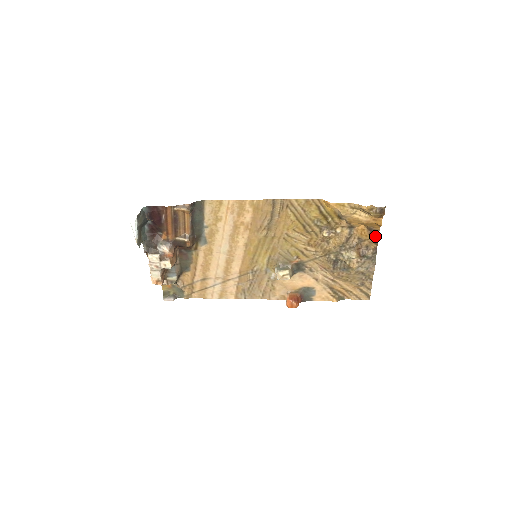
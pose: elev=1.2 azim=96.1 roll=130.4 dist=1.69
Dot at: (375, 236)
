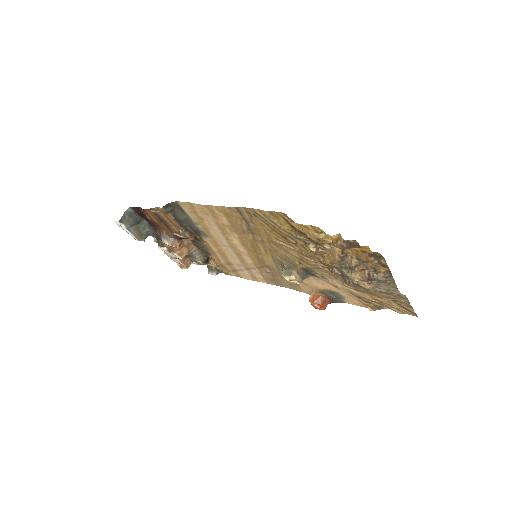
Dot at: (380, 258)
